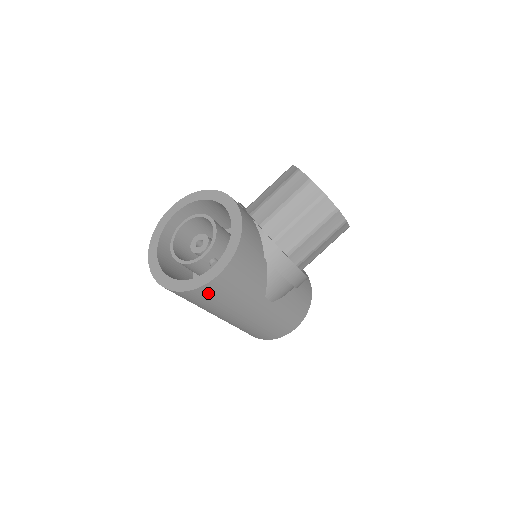
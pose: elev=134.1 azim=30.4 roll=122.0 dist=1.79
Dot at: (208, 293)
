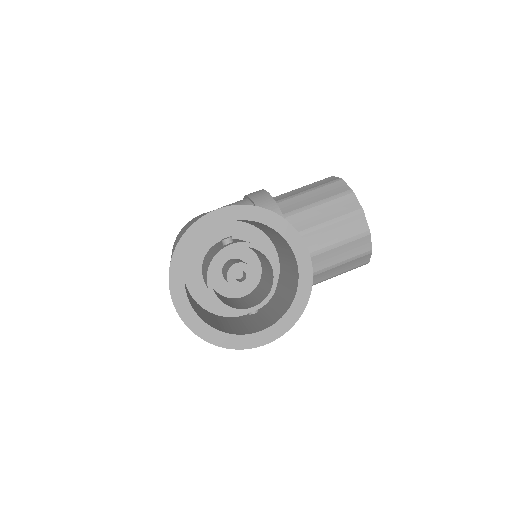
Dot at: occluded
